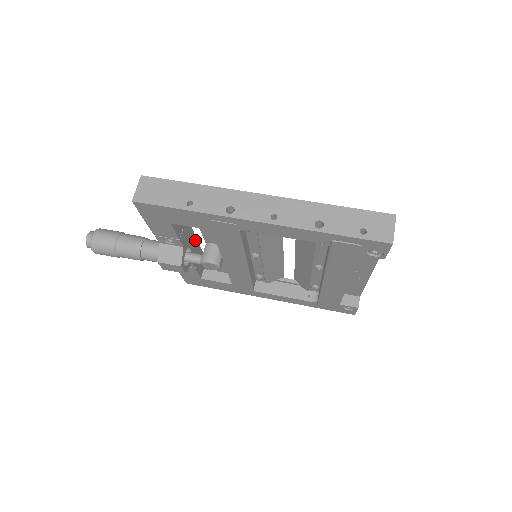
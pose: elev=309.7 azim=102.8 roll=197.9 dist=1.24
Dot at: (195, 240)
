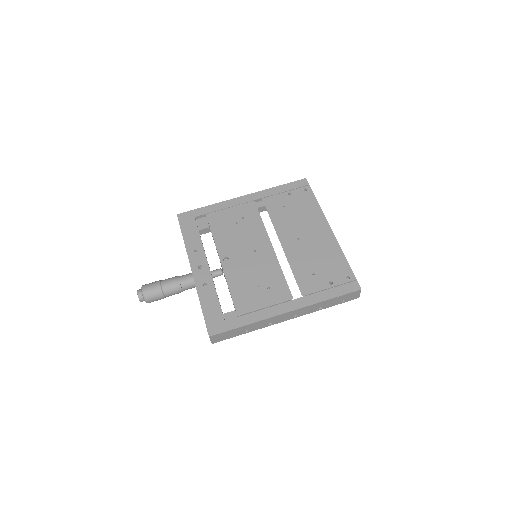
Dot at: occluded
